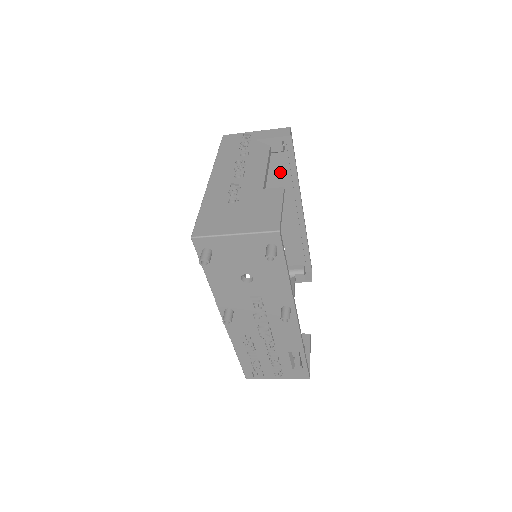
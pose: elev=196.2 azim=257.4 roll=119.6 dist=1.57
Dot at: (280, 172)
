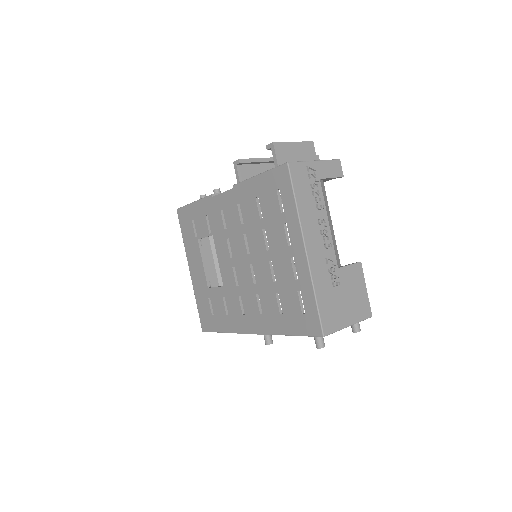
Dot at: occluded
